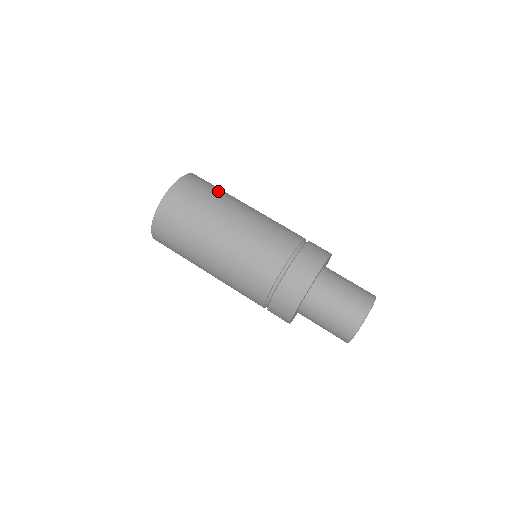
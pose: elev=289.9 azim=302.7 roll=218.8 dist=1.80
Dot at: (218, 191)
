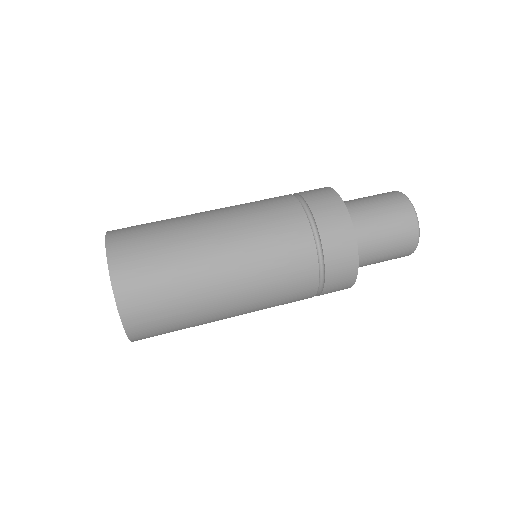
Dot at: occluded
